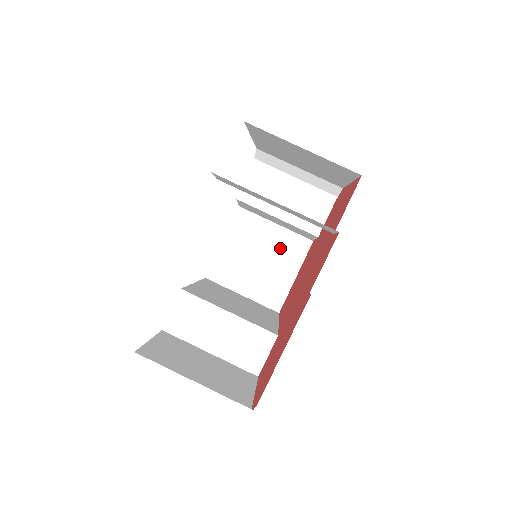
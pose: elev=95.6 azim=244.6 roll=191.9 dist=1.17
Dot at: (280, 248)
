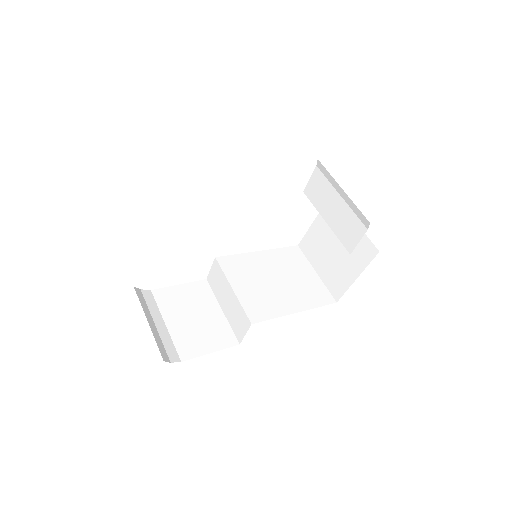
Dot at: occluded
